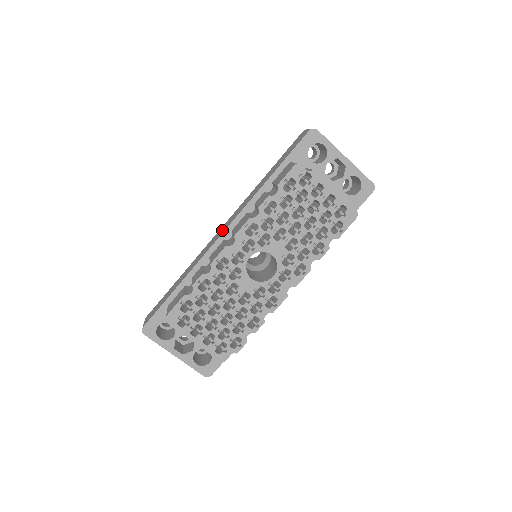
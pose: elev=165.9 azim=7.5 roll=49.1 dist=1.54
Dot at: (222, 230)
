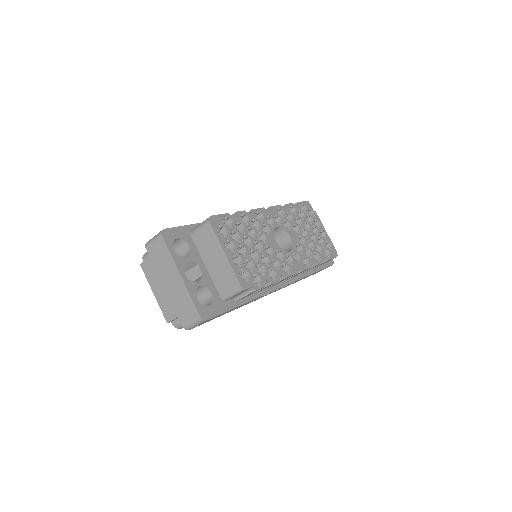
Dot at: occluded
